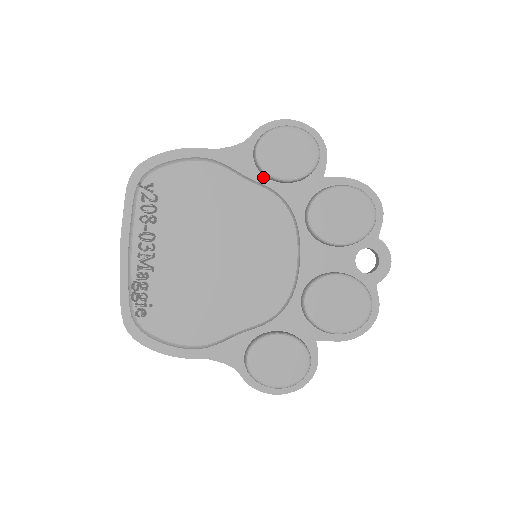
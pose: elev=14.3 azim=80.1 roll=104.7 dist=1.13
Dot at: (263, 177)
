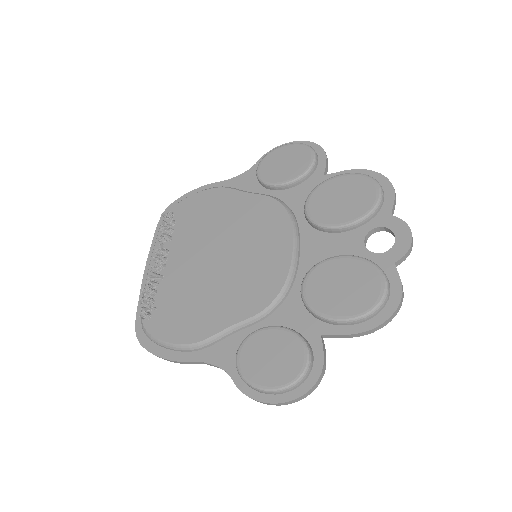
Dot at: (265, 190)
